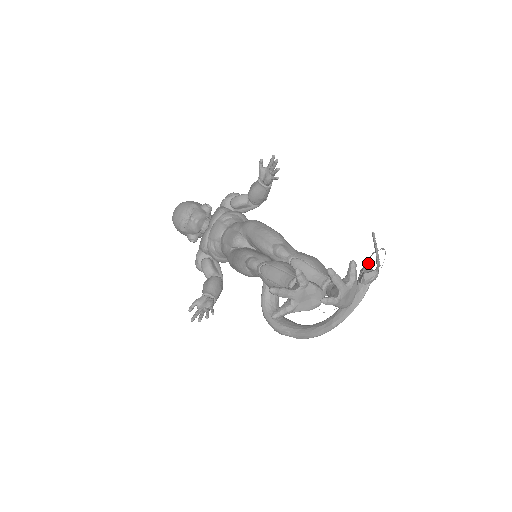
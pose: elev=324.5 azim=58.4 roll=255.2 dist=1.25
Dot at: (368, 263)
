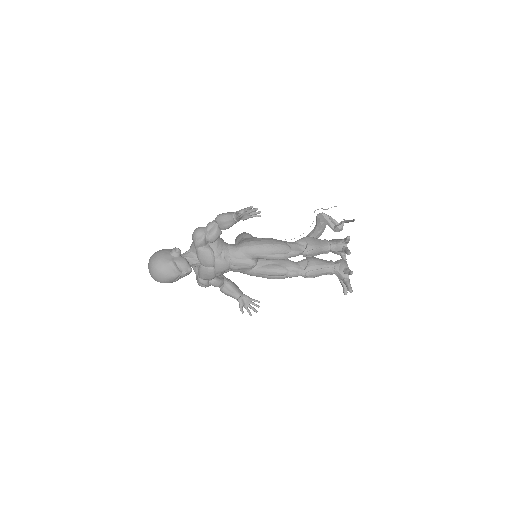
Dot at: (325, 214)
